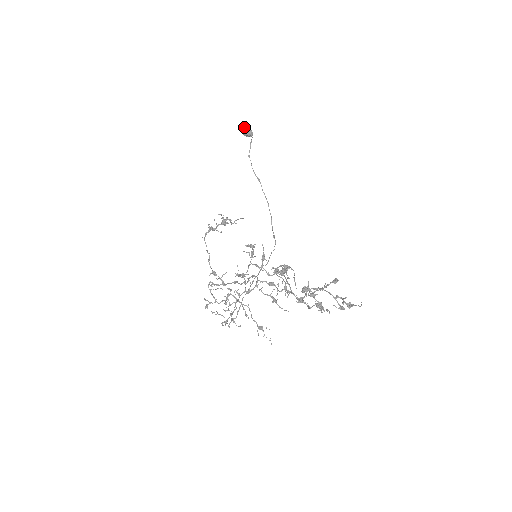
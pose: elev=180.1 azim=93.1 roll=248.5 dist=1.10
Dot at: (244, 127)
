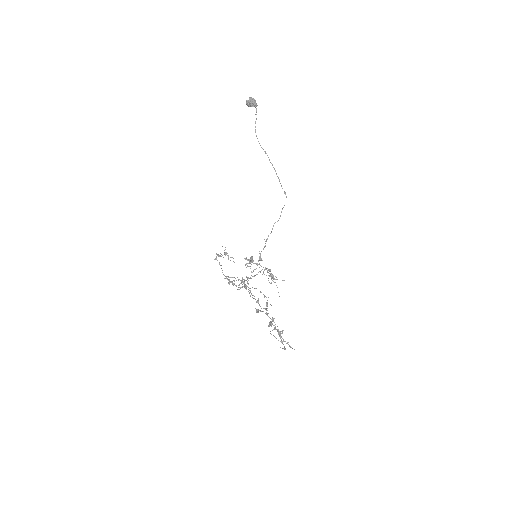
Dot at: (248, 102)
